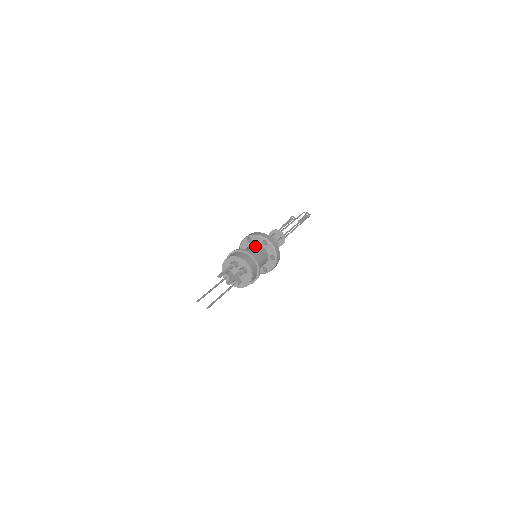
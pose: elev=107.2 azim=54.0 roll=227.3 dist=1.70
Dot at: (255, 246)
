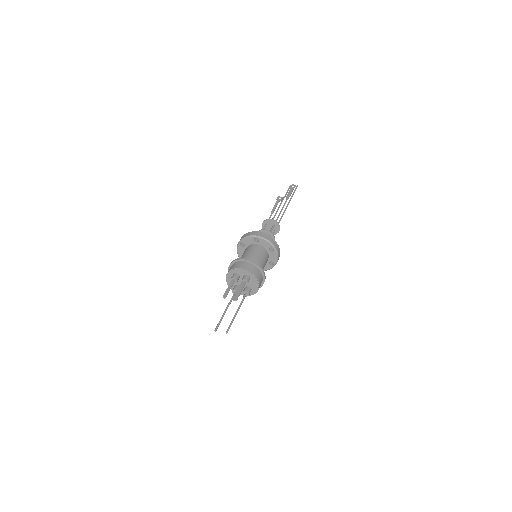
Dot at: (249, 248)
